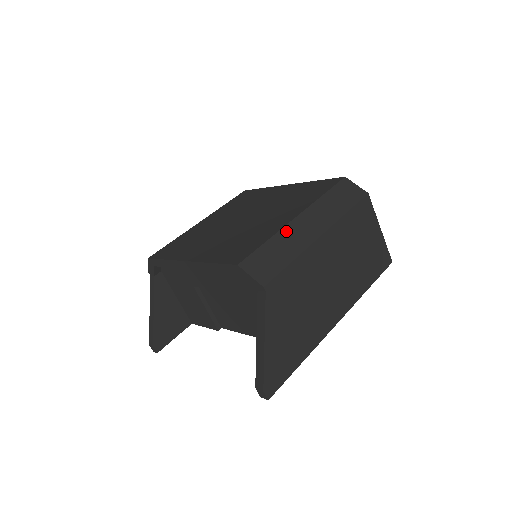
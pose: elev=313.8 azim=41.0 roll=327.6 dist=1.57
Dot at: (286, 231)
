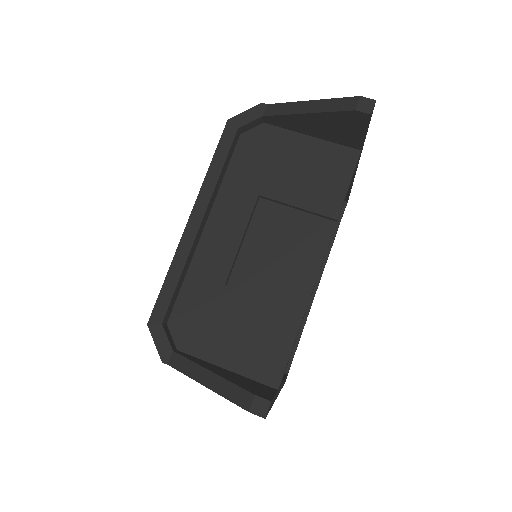
Dot at: occluded
